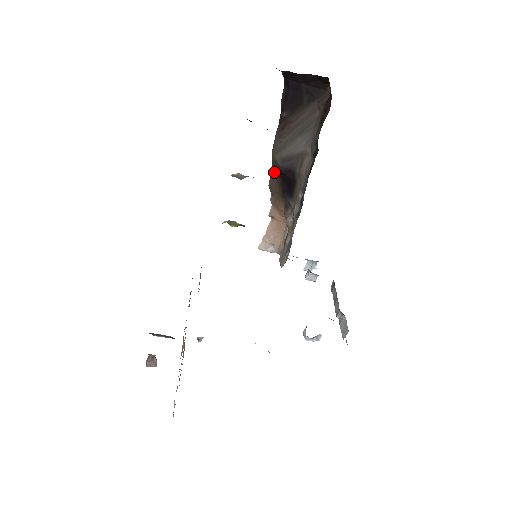
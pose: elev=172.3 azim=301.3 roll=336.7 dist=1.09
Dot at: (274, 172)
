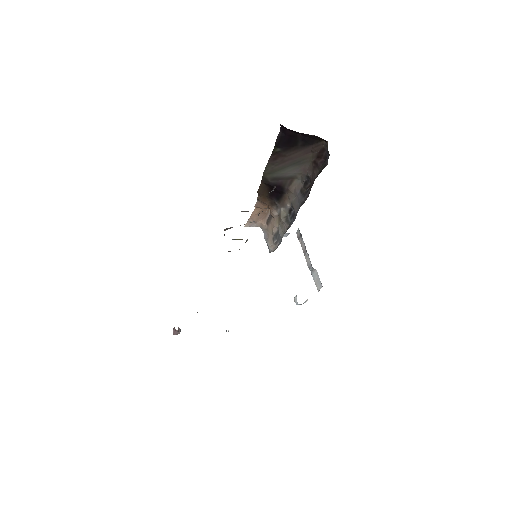
Dot at: (263, 183)
